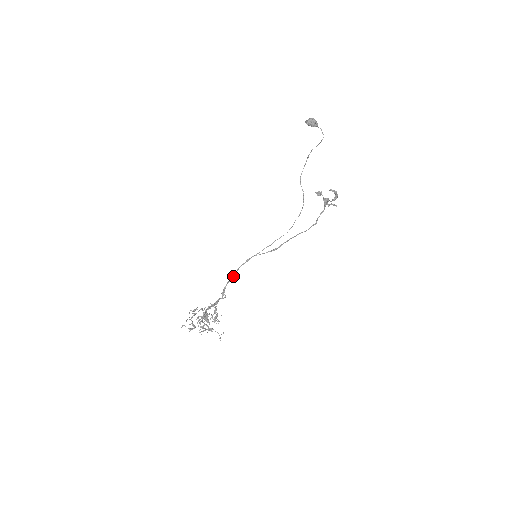
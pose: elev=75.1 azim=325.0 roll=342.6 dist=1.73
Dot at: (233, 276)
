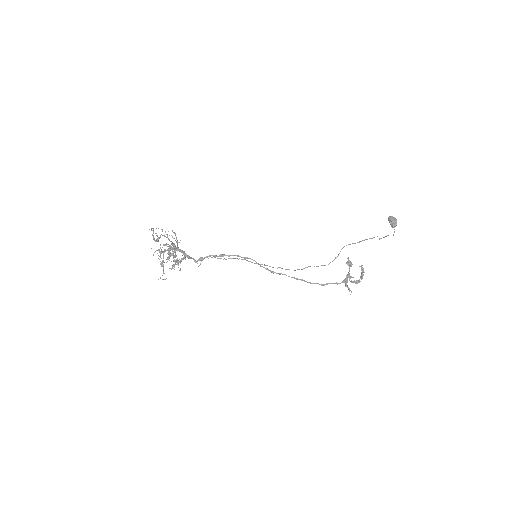
Dot at: (223, 256)
